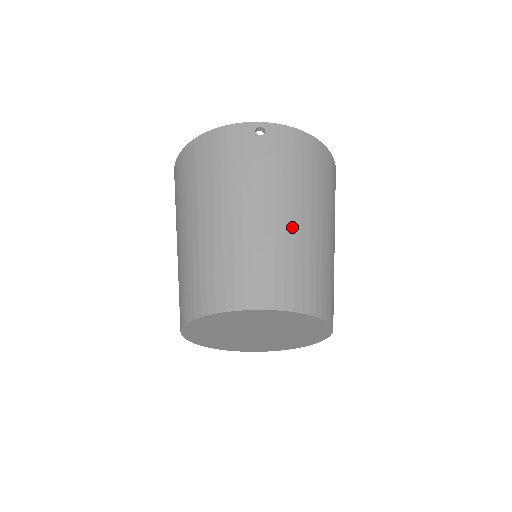
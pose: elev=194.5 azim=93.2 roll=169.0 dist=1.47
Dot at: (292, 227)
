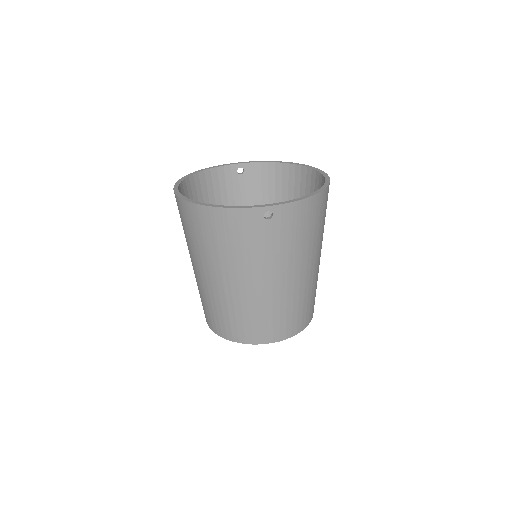
Dot at: (293, 286)
